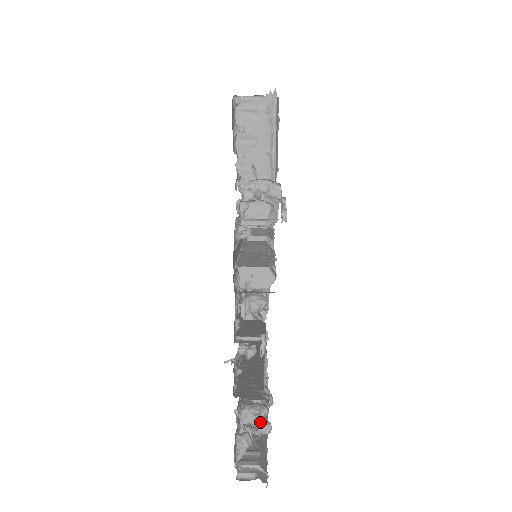
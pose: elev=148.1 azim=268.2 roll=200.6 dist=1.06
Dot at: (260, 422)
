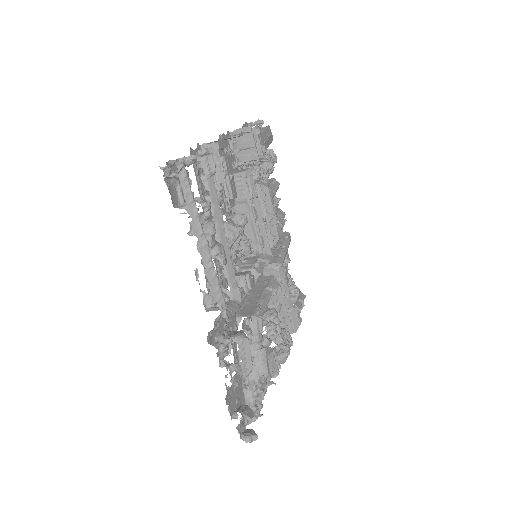
Dot at: occluded
